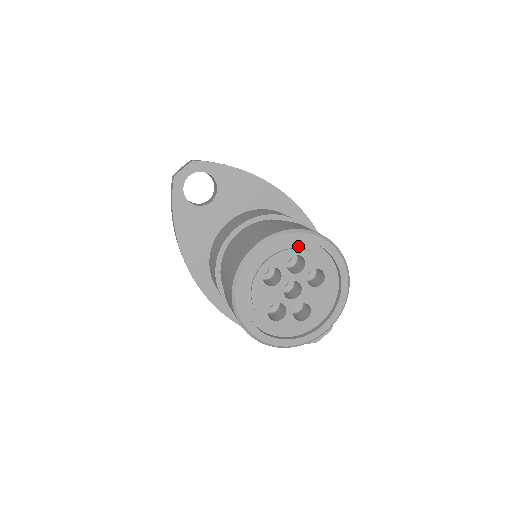
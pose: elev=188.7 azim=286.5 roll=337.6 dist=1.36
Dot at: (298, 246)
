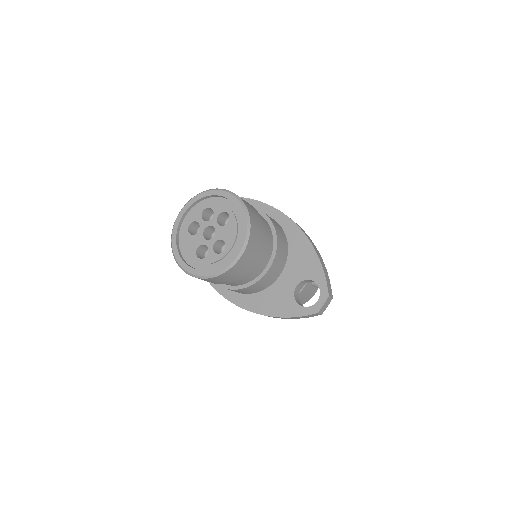
Dot at: (208, 203)
